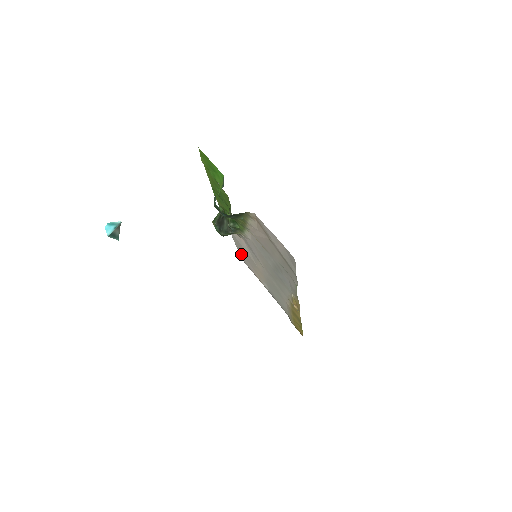
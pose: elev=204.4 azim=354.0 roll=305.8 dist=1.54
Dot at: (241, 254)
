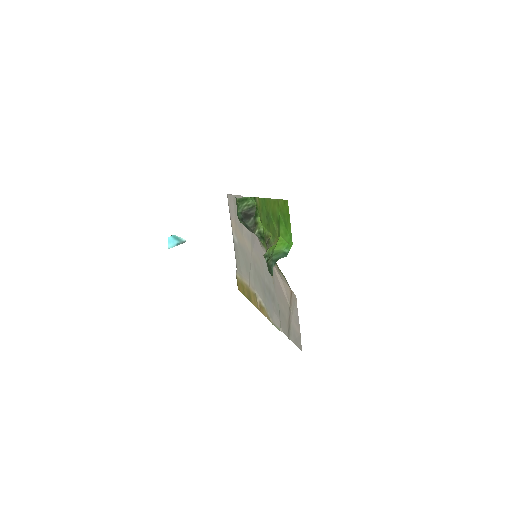
Dot at: (232, 201)
